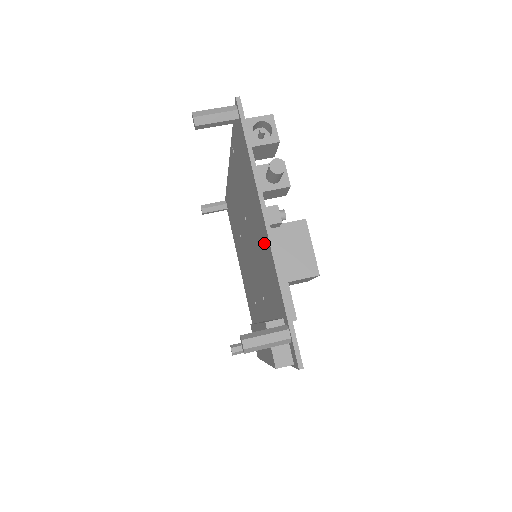
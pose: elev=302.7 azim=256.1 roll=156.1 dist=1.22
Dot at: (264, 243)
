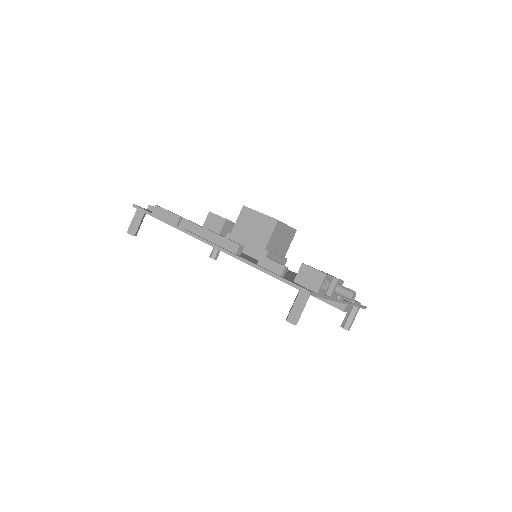
Dot at: occluded
